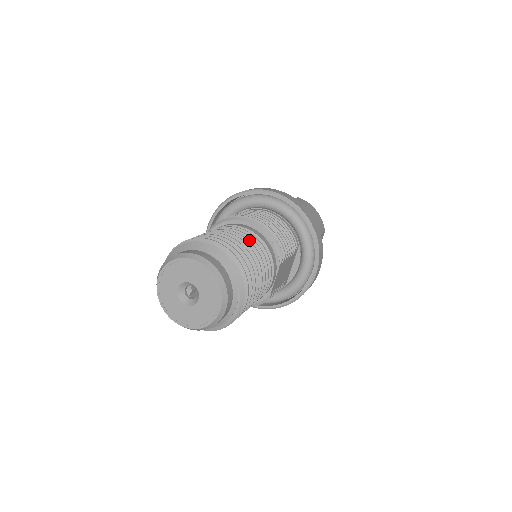
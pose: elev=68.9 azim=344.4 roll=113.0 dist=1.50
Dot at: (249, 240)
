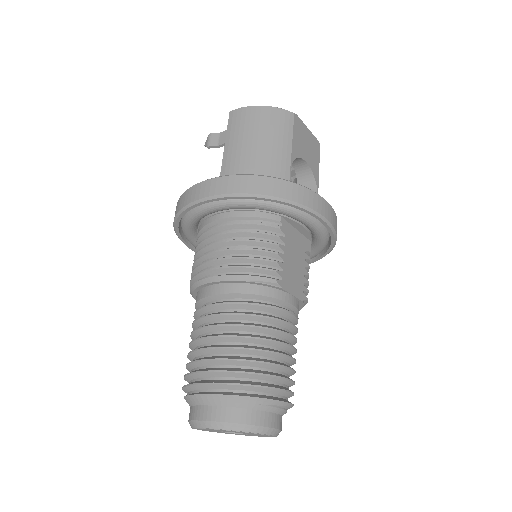
Dot at: (228, 317)
